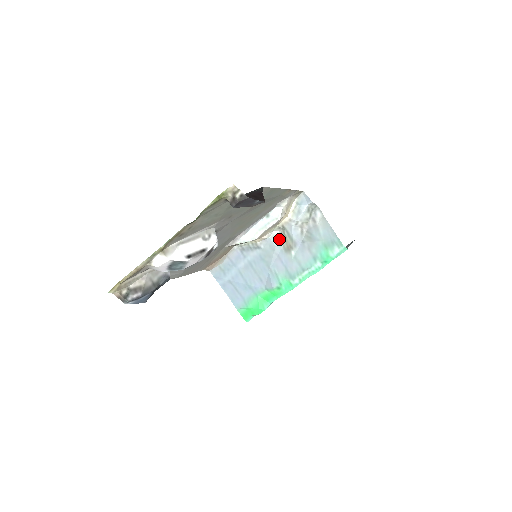
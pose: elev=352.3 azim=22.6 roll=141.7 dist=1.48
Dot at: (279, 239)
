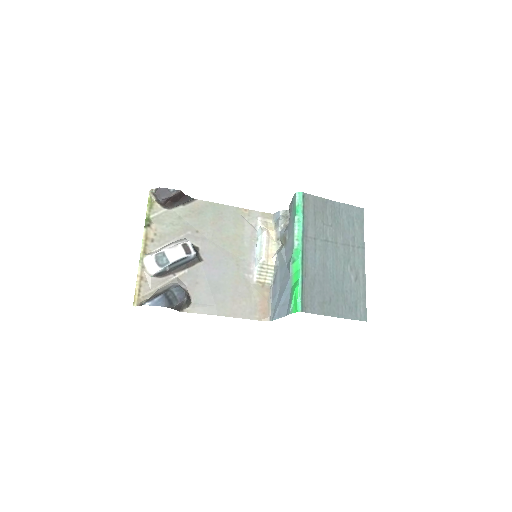
Dot at: occluded
